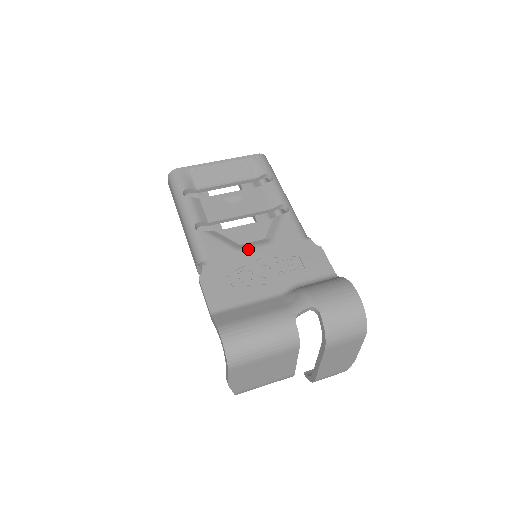
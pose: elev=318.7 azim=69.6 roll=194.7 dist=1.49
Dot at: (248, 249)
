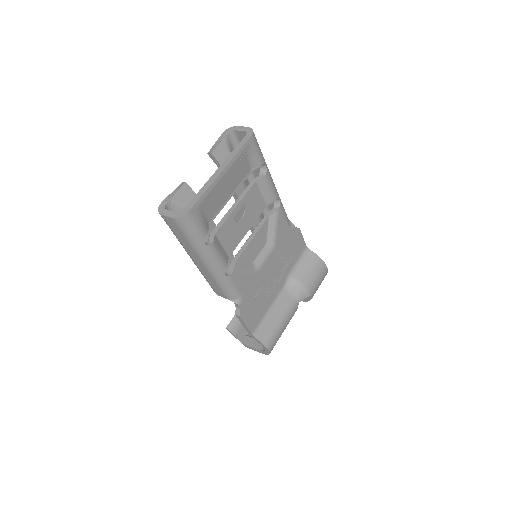
Dot at: (262, 266)
